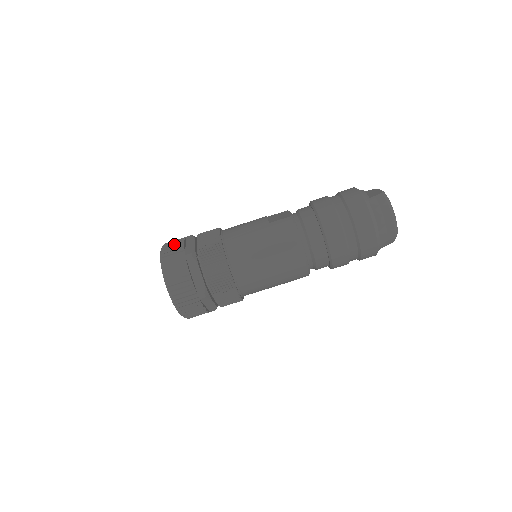
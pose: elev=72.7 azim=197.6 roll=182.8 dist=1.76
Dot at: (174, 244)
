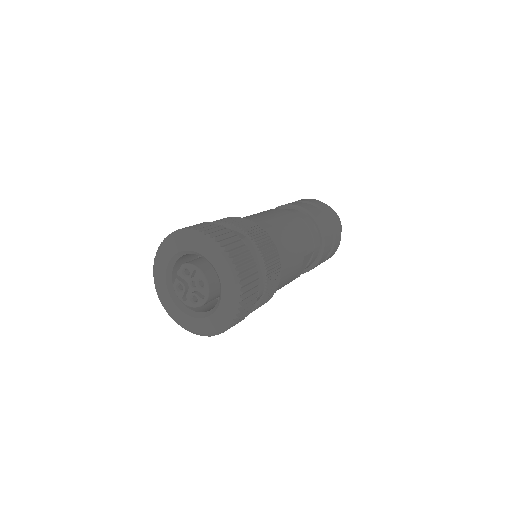
Dot at: occluded
